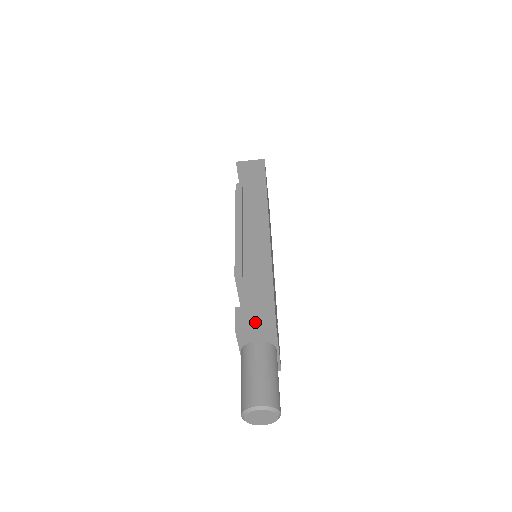
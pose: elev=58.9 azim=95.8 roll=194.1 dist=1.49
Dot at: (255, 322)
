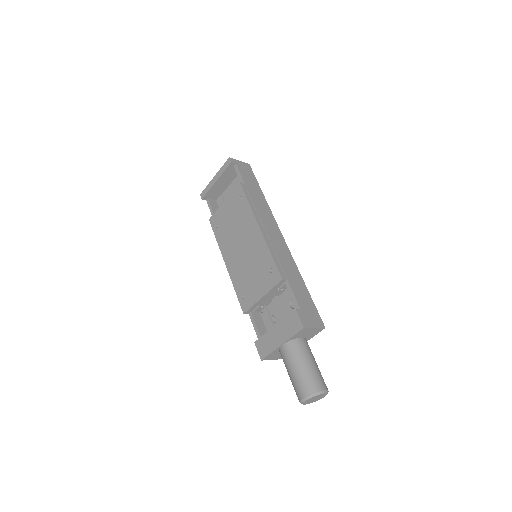
Dot at: (313, 323)
